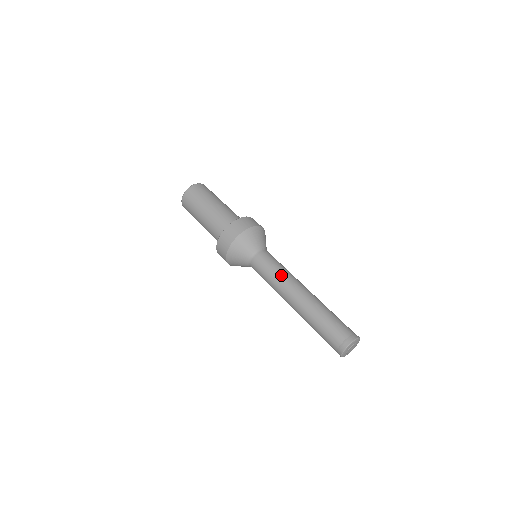
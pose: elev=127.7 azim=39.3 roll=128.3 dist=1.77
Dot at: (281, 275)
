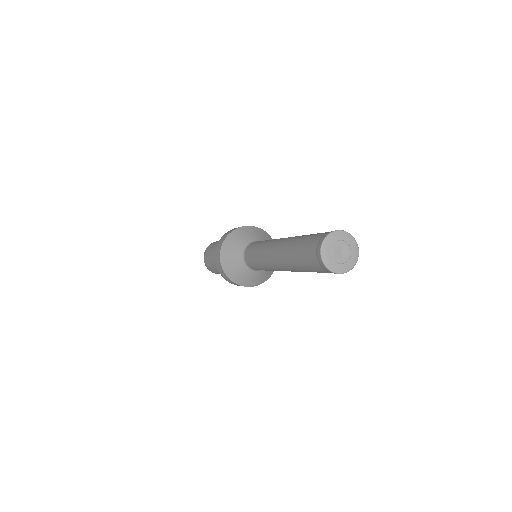
Dot at: (273, 239)
